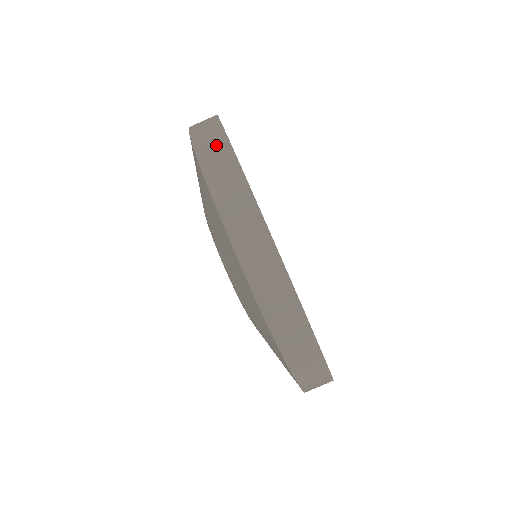
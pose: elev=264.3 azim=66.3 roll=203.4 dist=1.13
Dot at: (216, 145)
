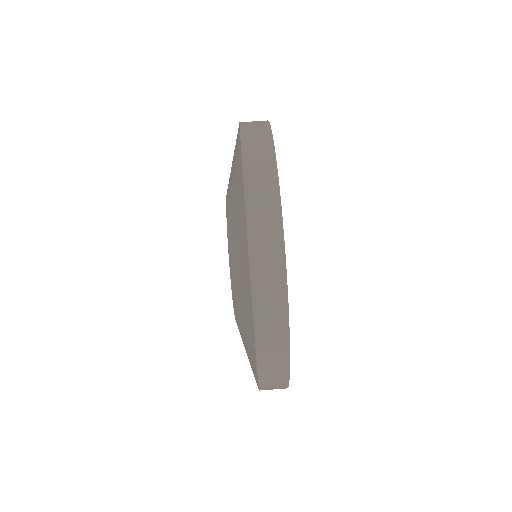
Dot at: (261, 138)
